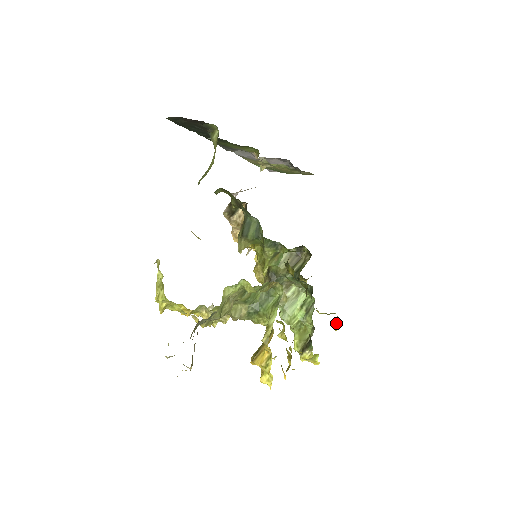
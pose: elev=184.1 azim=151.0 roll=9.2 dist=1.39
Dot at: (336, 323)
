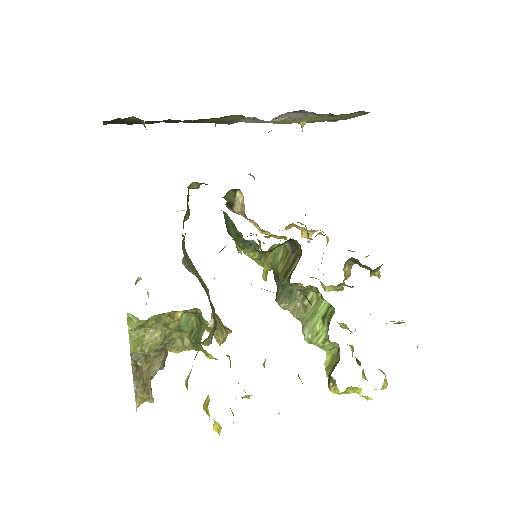
Dot at: occluded
